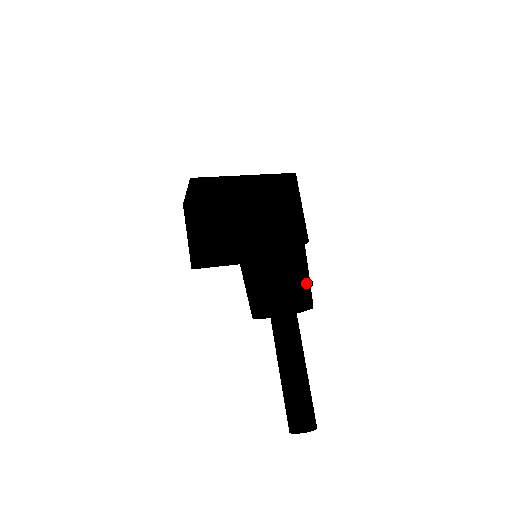
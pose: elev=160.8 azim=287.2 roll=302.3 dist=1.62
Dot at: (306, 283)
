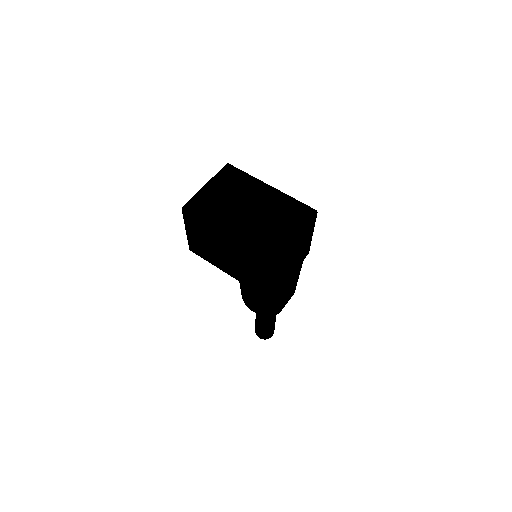
Dot at: (270, 308)
